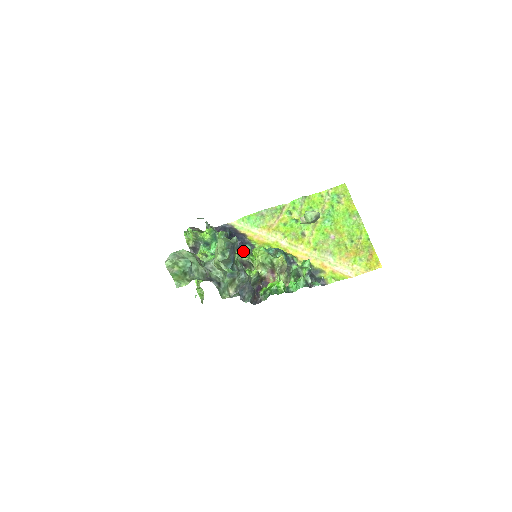
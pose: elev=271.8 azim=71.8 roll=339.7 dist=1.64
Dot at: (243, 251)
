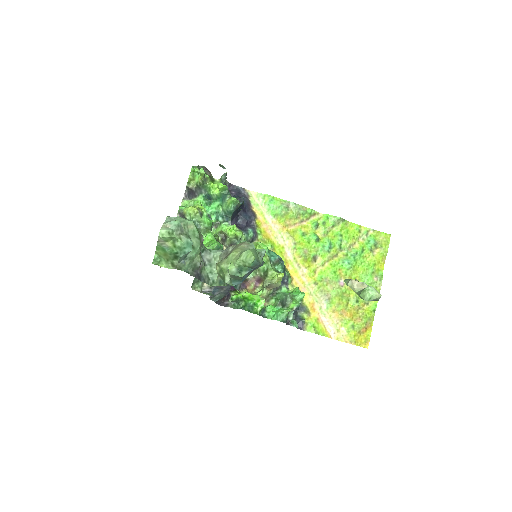
Dot at: (243, 235)
